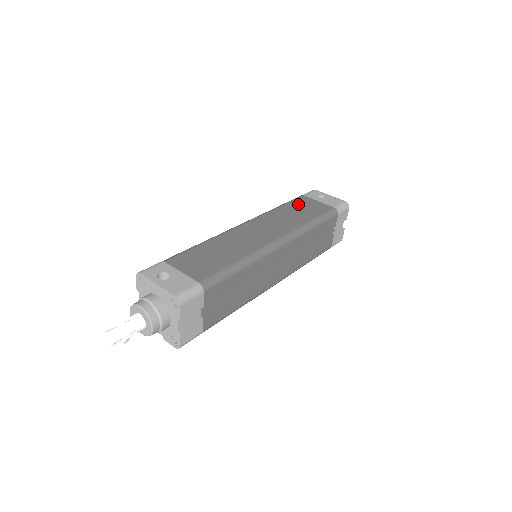
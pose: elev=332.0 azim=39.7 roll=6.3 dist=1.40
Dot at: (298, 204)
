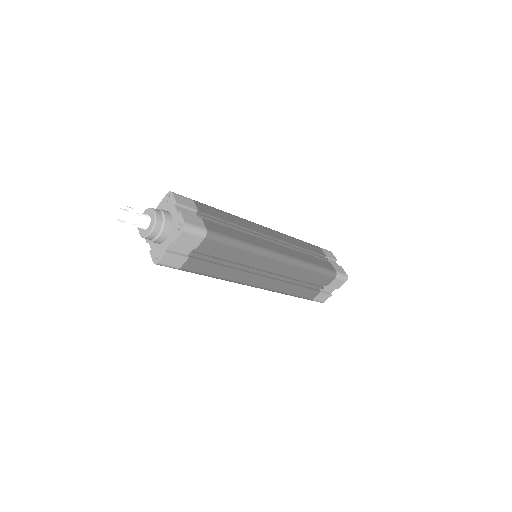
Dot at: occluded
